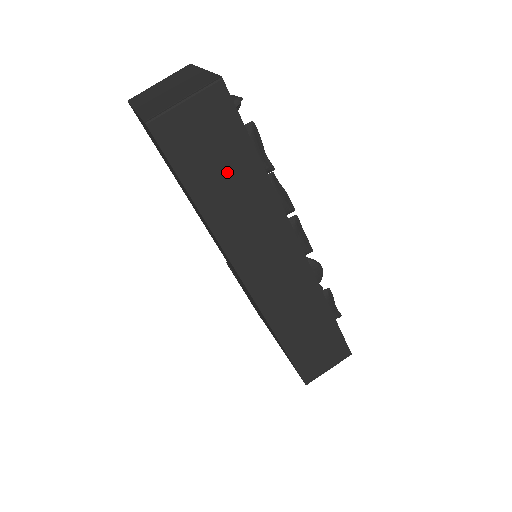
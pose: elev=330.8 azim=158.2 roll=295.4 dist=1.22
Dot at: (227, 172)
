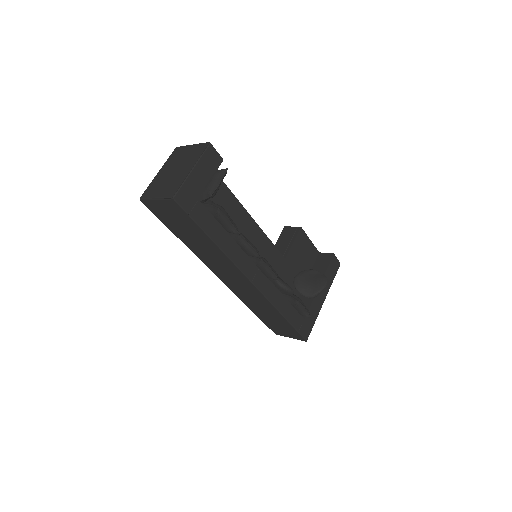
Dot at: (190, 234)
